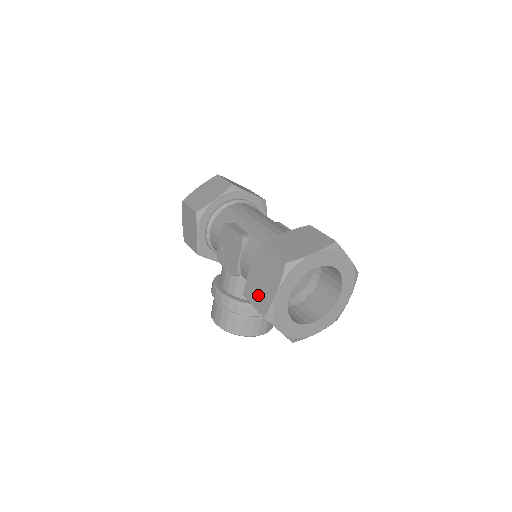
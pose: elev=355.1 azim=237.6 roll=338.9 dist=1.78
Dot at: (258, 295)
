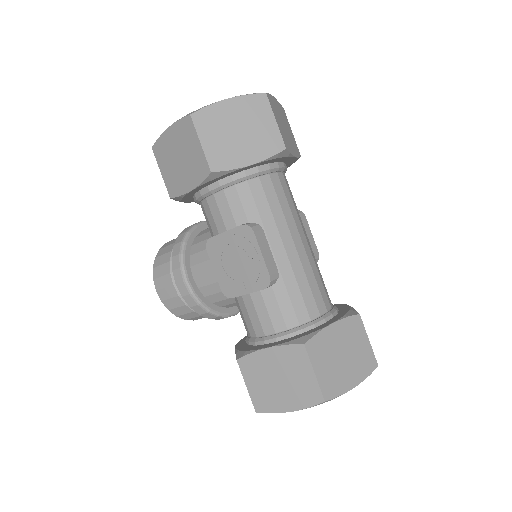
Dot at: (261, 386)
